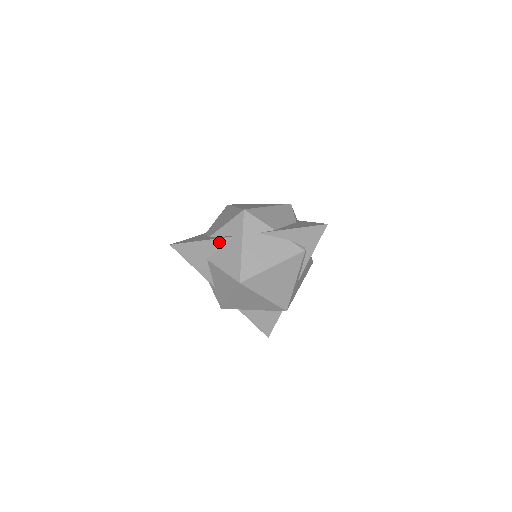
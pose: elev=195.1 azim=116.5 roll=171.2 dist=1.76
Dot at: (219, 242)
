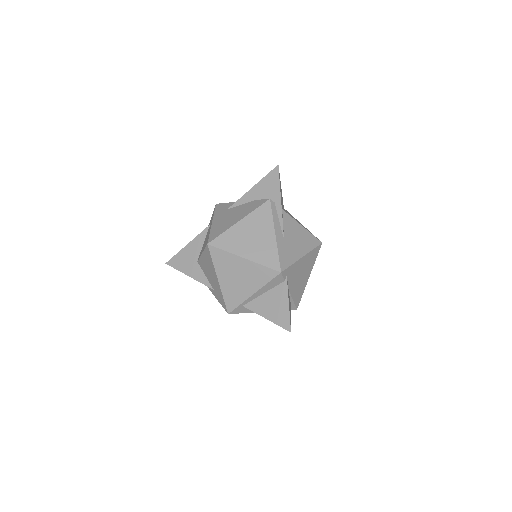
Dot at: (201, 238)
